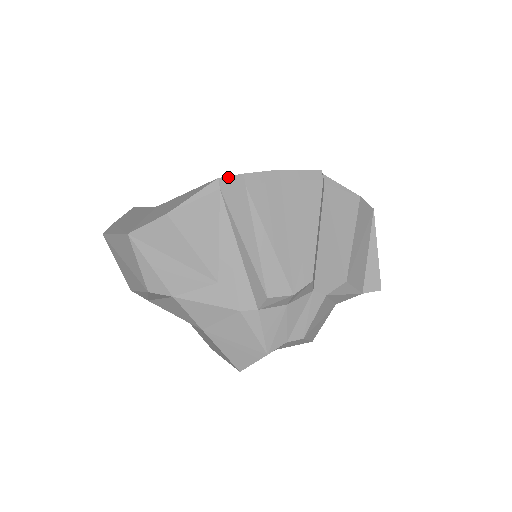
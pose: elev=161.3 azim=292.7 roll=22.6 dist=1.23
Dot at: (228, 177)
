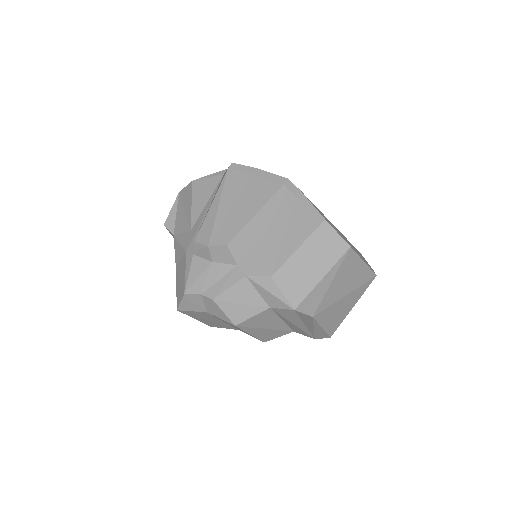
Dot at: occluded
